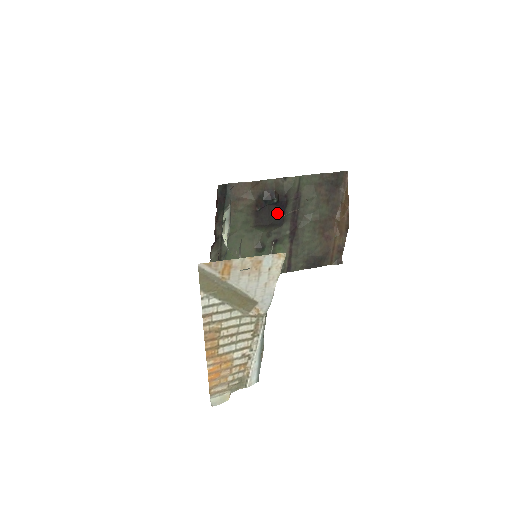
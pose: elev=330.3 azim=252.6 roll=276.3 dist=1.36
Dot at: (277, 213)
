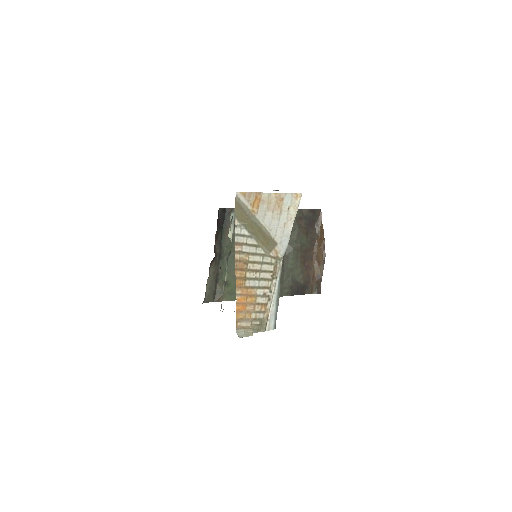
Dot at: occluded
